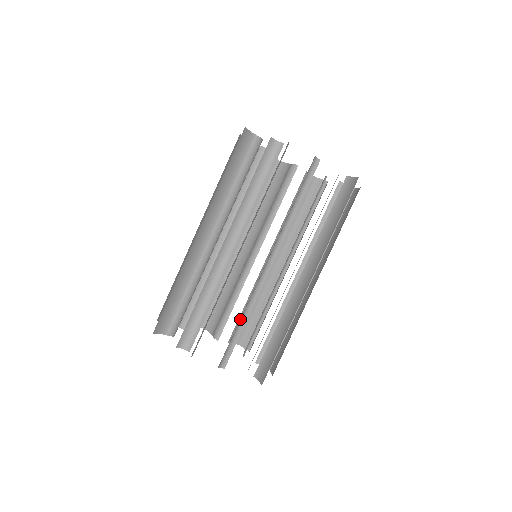
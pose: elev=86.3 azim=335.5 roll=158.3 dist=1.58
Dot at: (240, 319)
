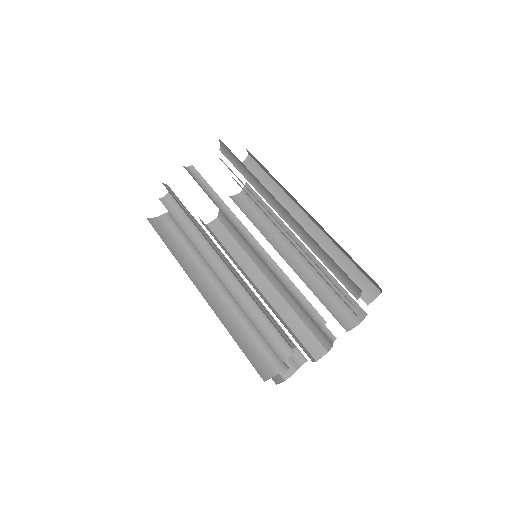
Dot at: (282, 283)
